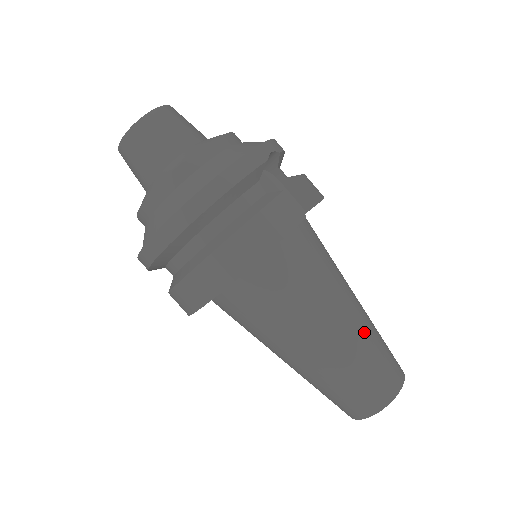
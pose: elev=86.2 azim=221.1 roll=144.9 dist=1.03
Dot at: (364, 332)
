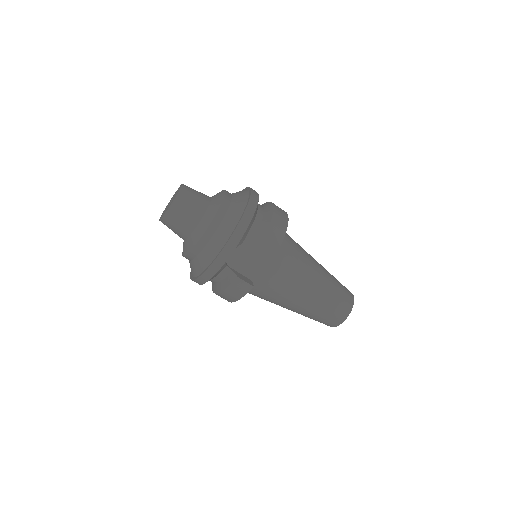
Dot at: (314, 306)
